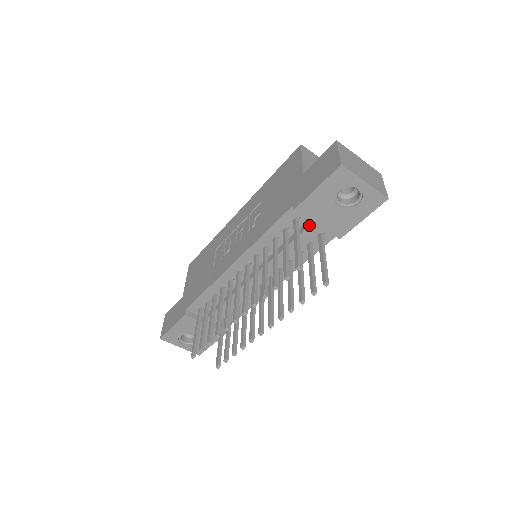
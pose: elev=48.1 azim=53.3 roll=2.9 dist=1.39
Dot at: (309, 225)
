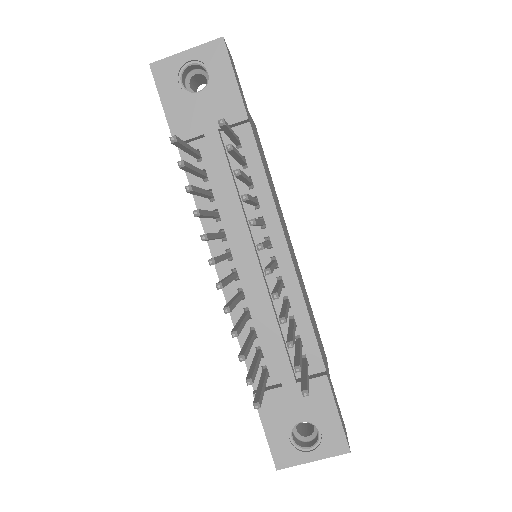
Dot at: occluded
